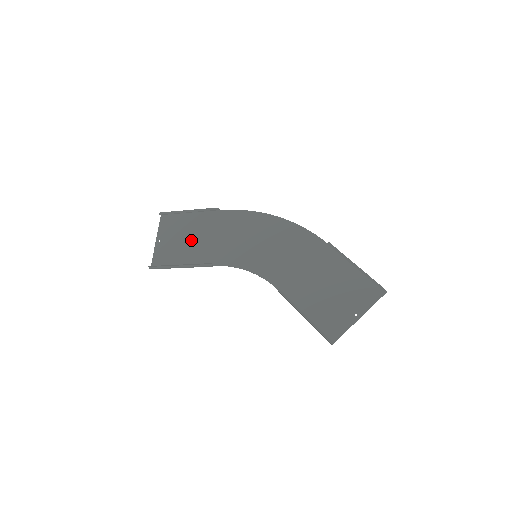
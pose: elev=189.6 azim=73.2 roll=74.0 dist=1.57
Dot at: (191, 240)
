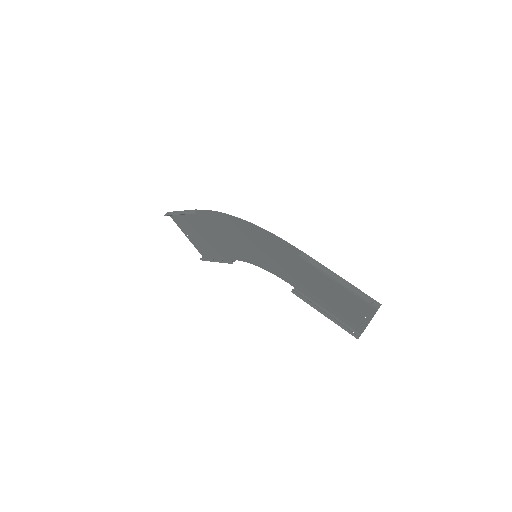
Dot at: (204, 237)
